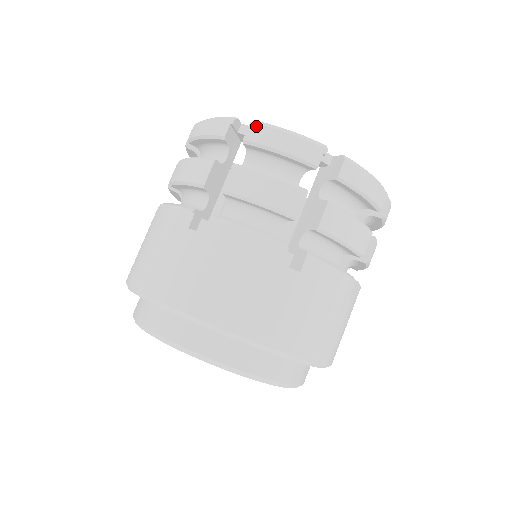
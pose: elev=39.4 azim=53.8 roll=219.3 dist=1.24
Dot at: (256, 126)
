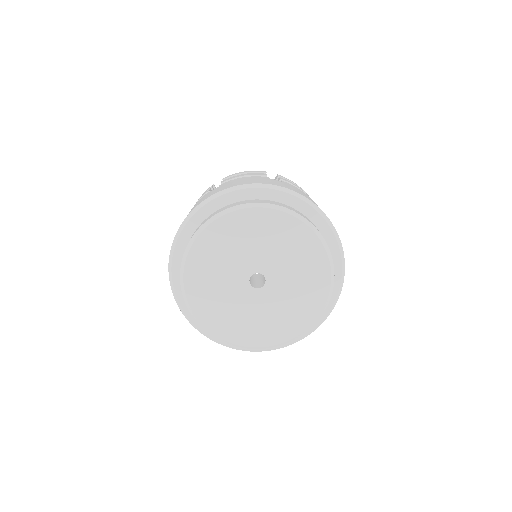
Dot at: occluded
